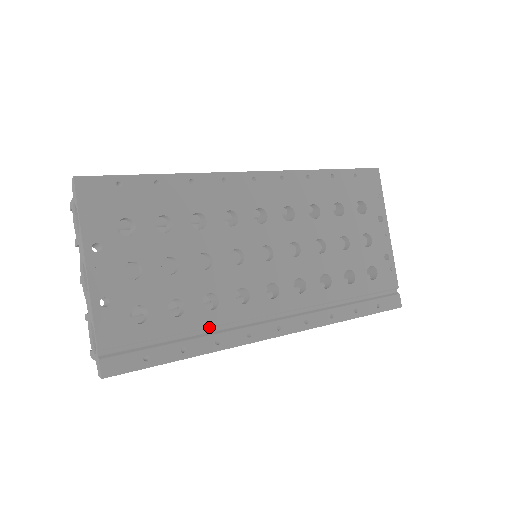
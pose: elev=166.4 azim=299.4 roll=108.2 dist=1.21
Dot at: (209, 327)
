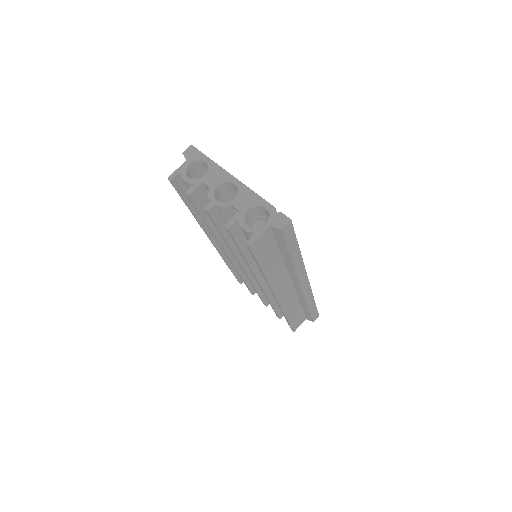
Dot at: occluded
